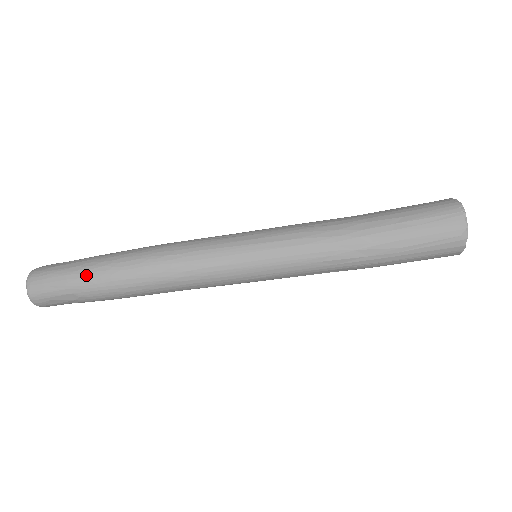
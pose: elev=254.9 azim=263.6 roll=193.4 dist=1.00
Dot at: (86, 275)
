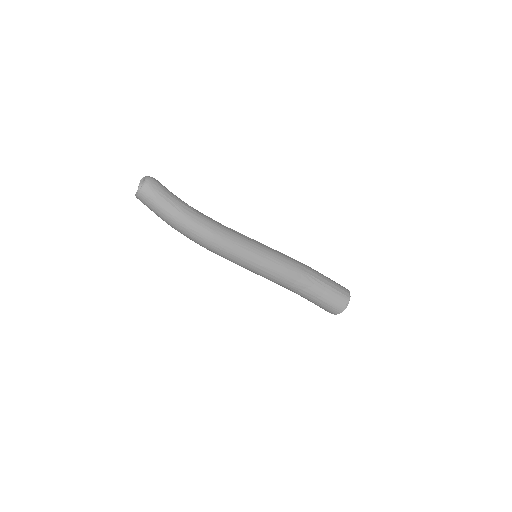
Dot at: (172, 223)
